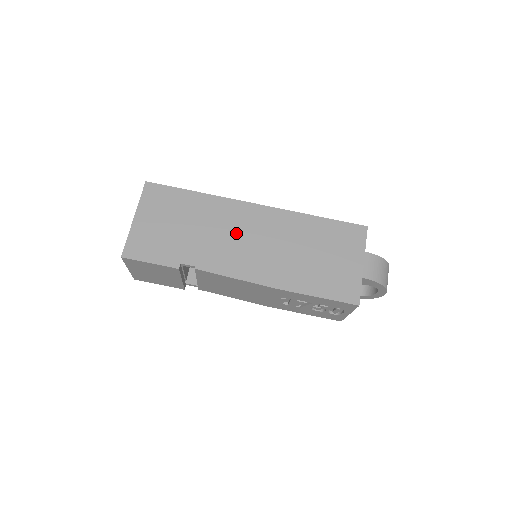
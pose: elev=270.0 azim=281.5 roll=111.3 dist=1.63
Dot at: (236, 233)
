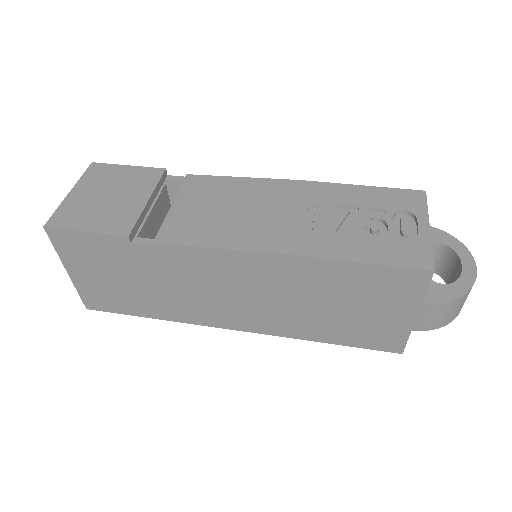
Dot at: occluded
